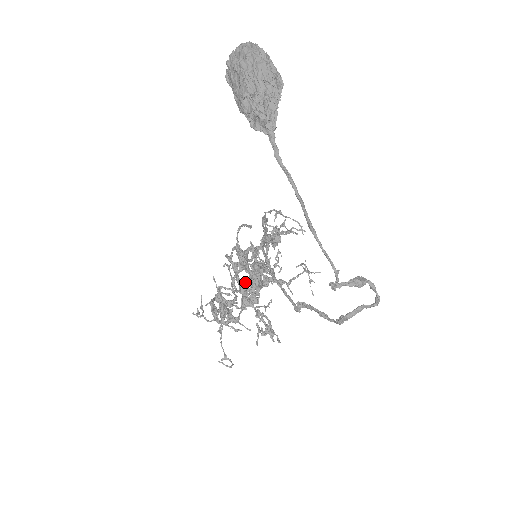
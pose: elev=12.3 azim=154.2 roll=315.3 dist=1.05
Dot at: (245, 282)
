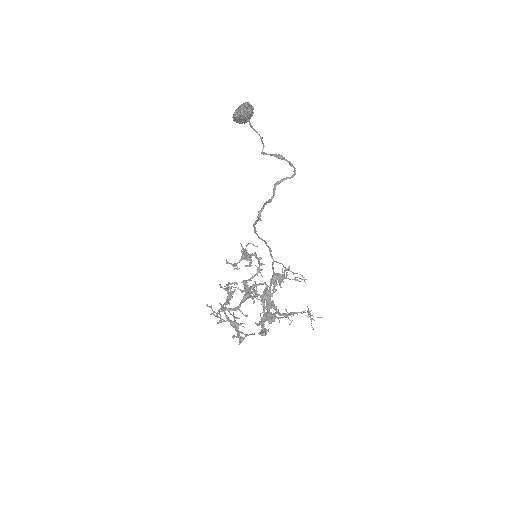
Dot at: (250, 288)
